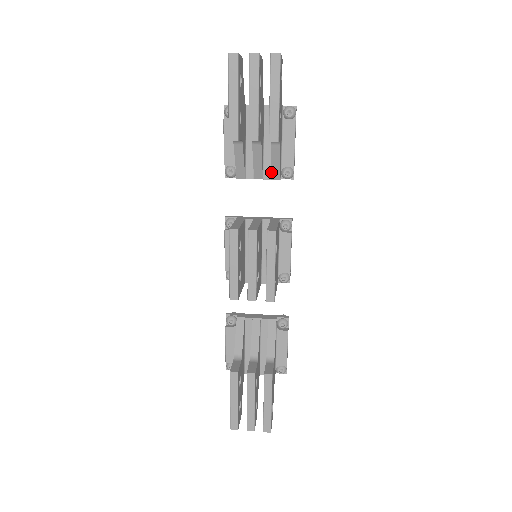
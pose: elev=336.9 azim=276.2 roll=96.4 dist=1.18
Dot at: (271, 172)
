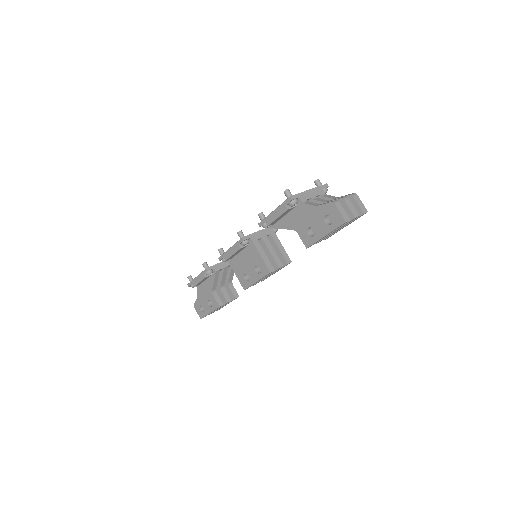
Dot at: occluded
